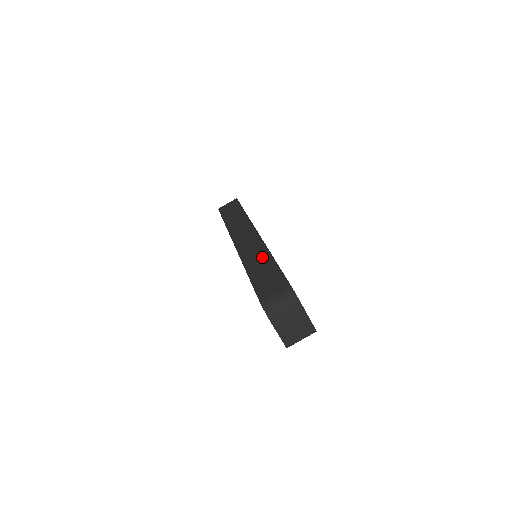
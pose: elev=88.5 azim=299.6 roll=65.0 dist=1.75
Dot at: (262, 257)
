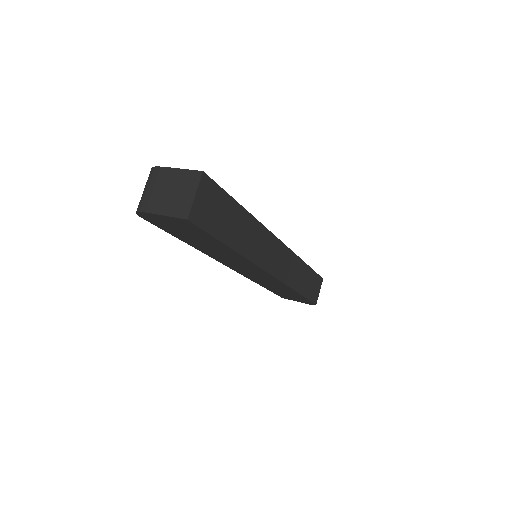
Dot at: occluded
